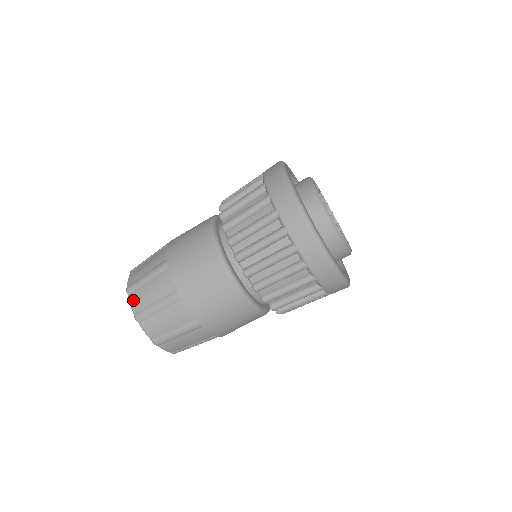
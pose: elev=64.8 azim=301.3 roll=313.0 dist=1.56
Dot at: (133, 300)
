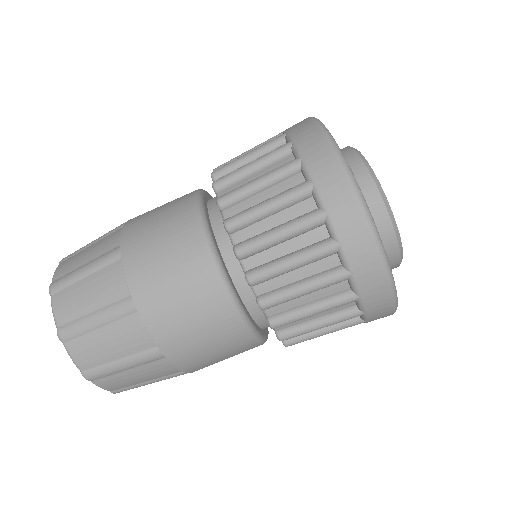
Dot at: (58, 305)
